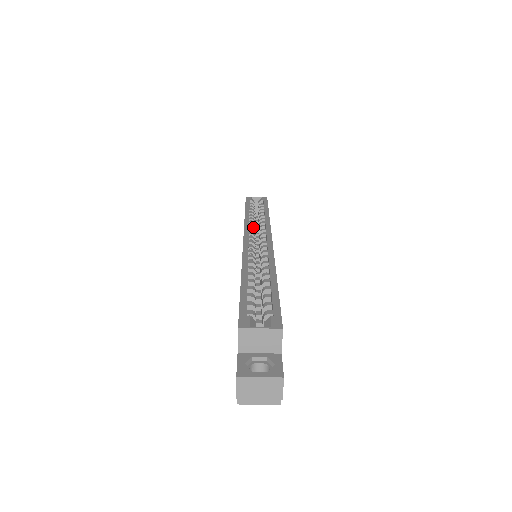
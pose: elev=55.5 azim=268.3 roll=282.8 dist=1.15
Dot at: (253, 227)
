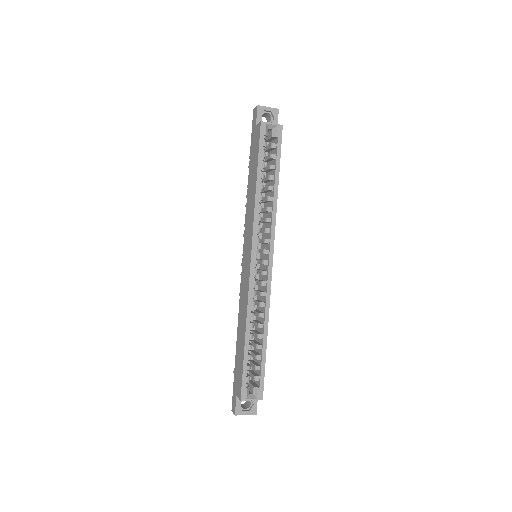
Dot at: (260, 221)
